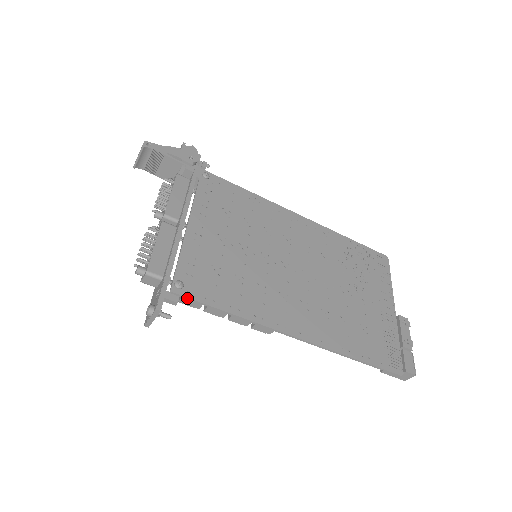
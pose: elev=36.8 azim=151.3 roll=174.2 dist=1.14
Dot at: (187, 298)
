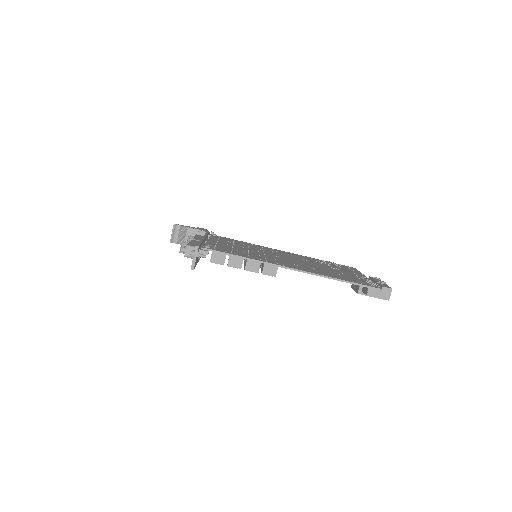
Dot at: (214, 251)
